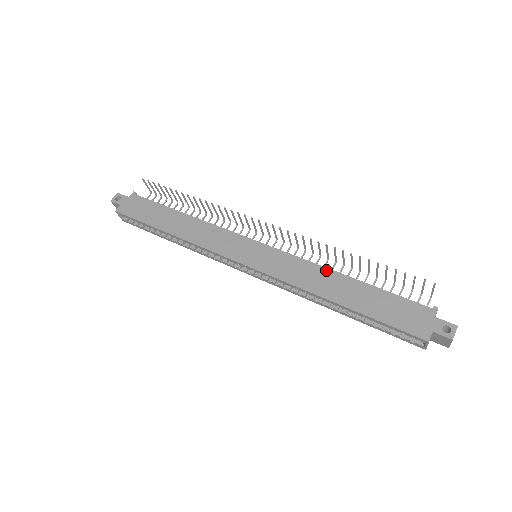
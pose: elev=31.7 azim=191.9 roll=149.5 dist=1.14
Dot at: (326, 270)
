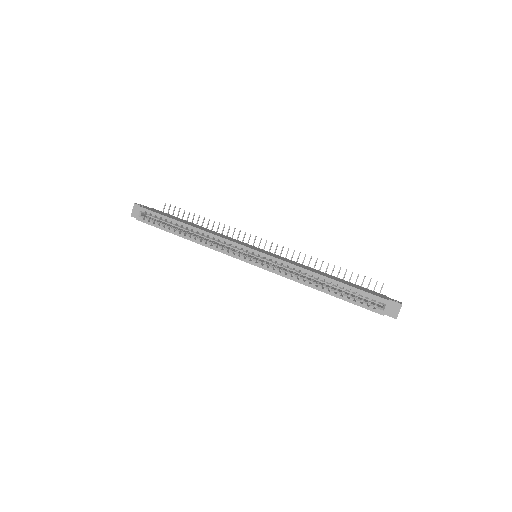
Dot at: (312, 268)
